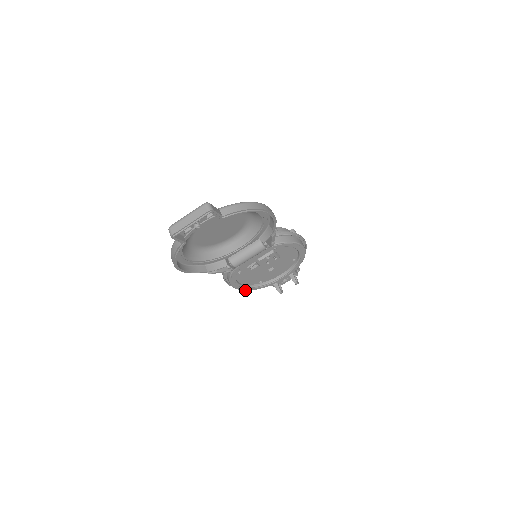
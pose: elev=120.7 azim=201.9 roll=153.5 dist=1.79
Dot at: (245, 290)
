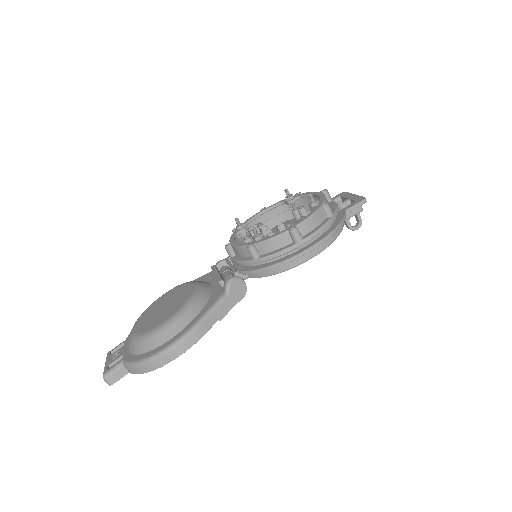
Dot at: occluded
